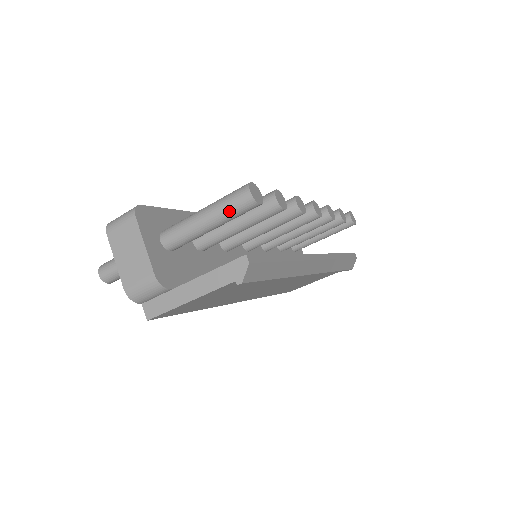
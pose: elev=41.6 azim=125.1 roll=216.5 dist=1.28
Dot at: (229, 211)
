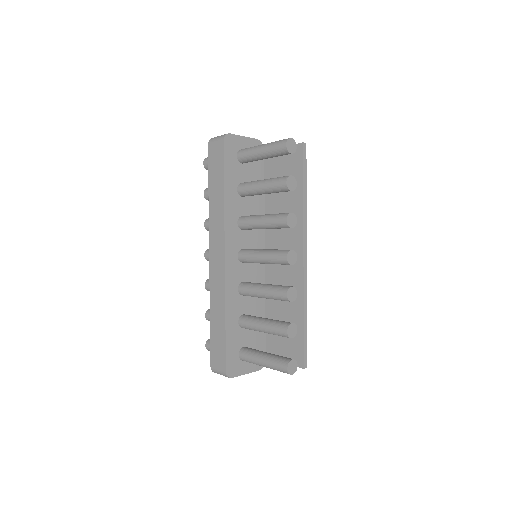
Dot at: occluded
